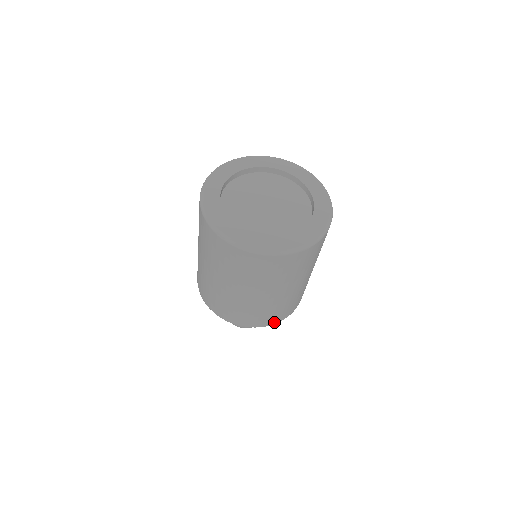
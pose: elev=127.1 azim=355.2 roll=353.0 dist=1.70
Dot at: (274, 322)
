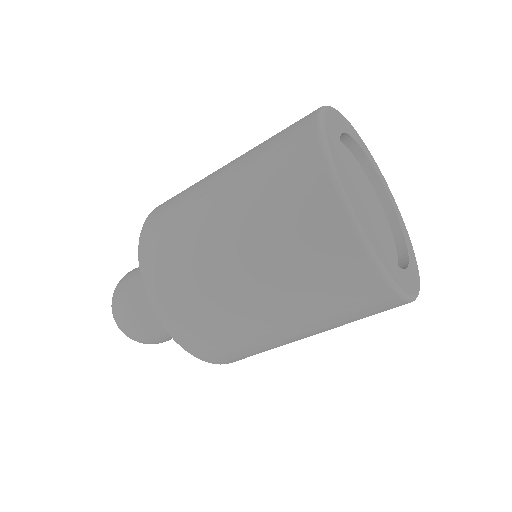
Dot at: (234, 361)
